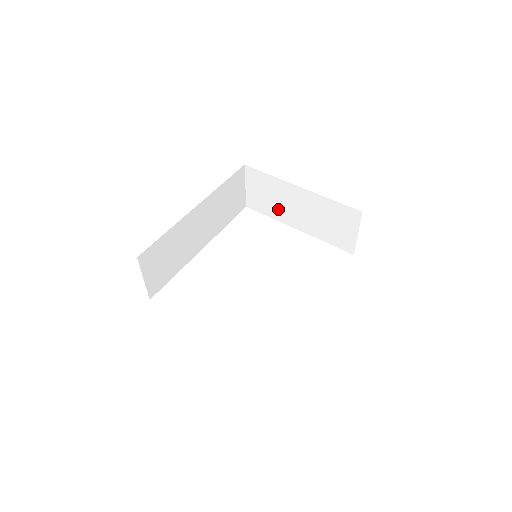
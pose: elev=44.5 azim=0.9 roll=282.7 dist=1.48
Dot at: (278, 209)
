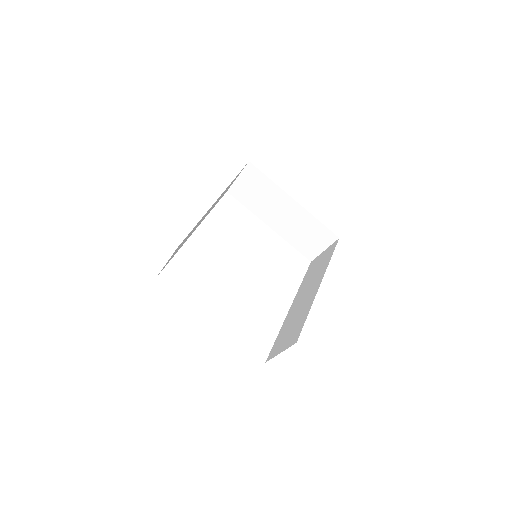
Dot at: (261, 206)
